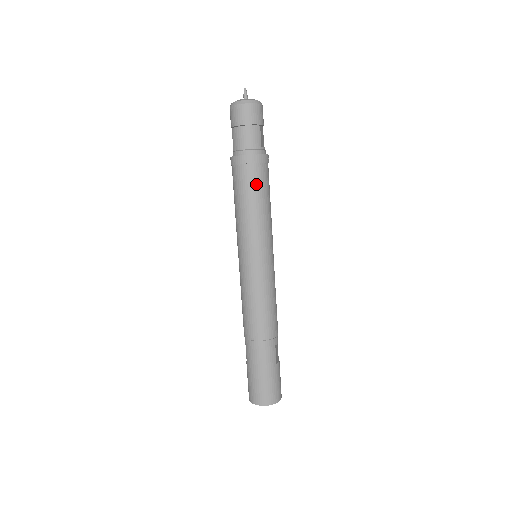
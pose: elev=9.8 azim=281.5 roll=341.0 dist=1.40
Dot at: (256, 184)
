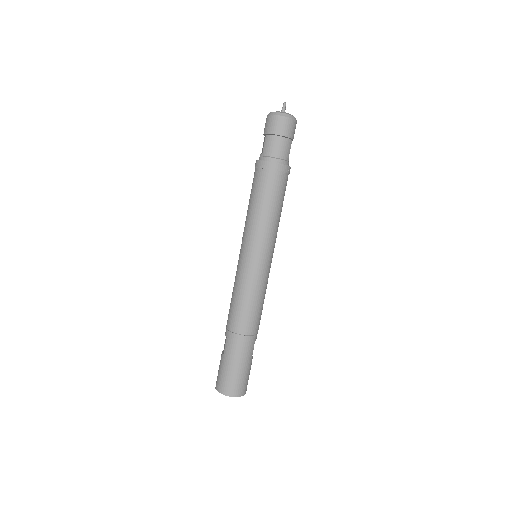
Dot at: (277, 191)
